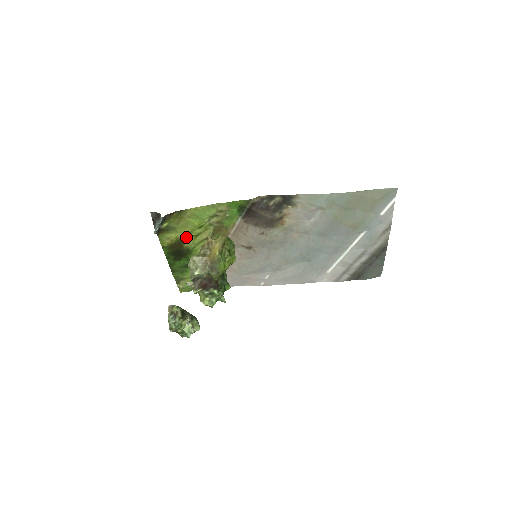
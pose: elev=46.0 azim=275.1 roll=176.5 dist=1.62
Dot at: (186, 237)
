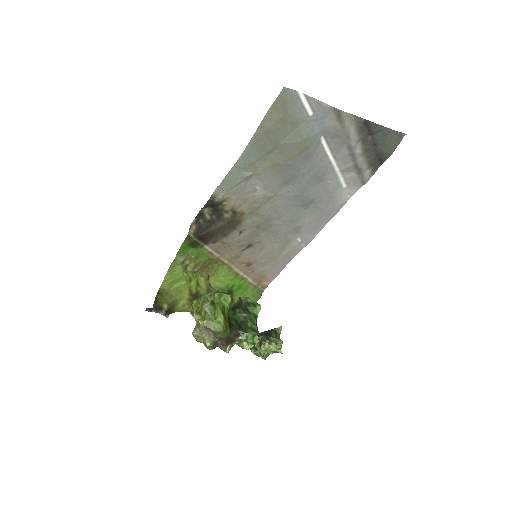
Dot at: (193, 293)
